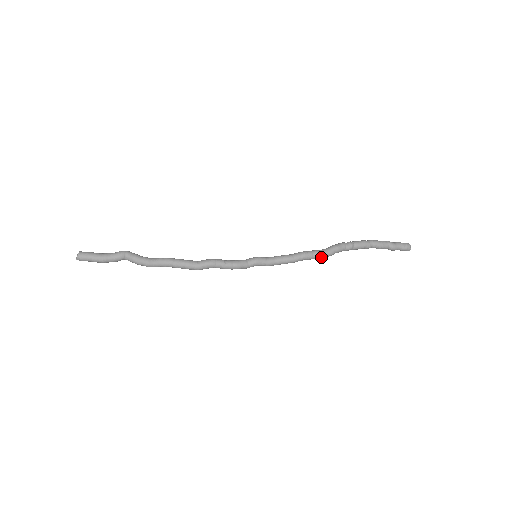
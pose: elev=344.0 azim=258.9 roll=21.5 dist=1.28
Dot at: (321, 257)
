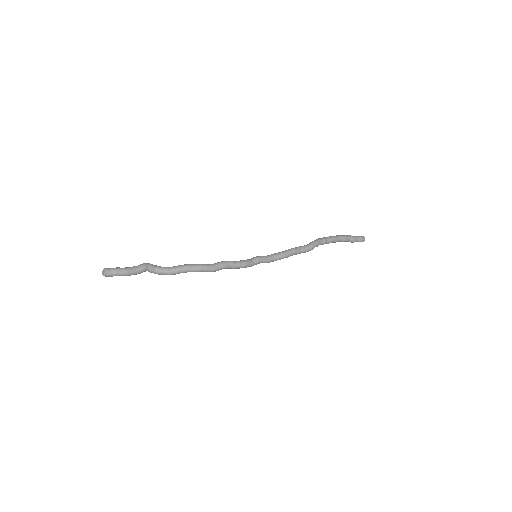
Dot at: (306, 251)
